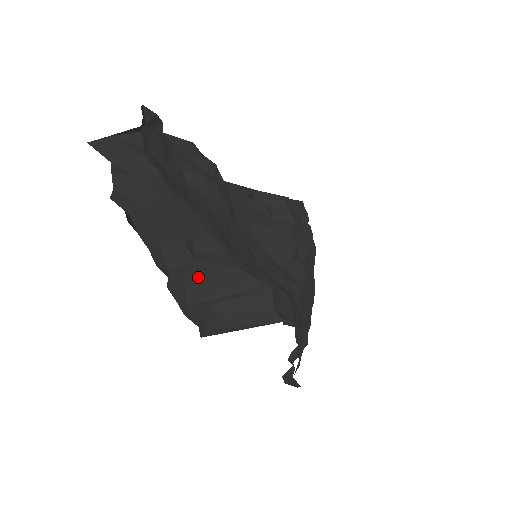
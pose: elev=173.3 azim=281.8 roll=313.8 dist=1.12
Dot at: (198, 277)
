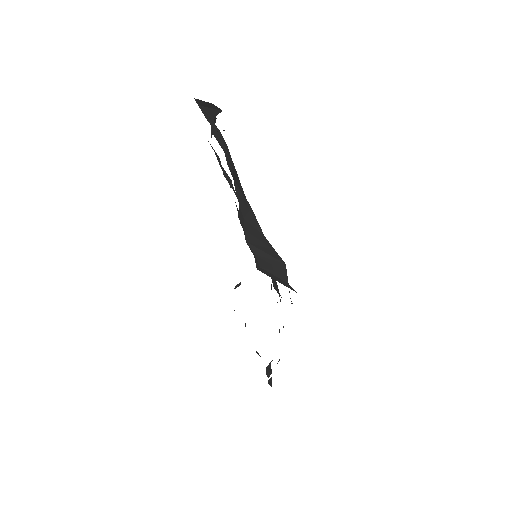
Dot at: (249, 227)
